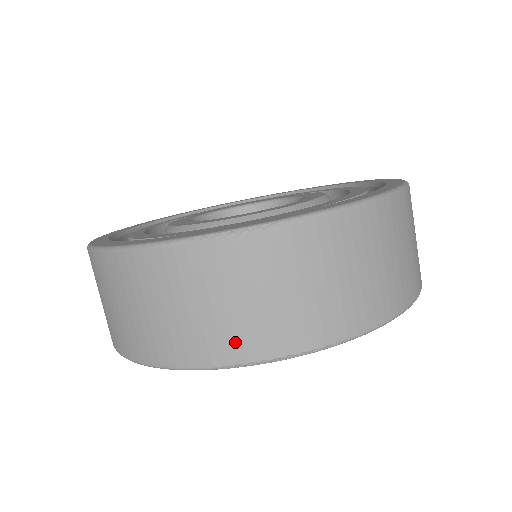
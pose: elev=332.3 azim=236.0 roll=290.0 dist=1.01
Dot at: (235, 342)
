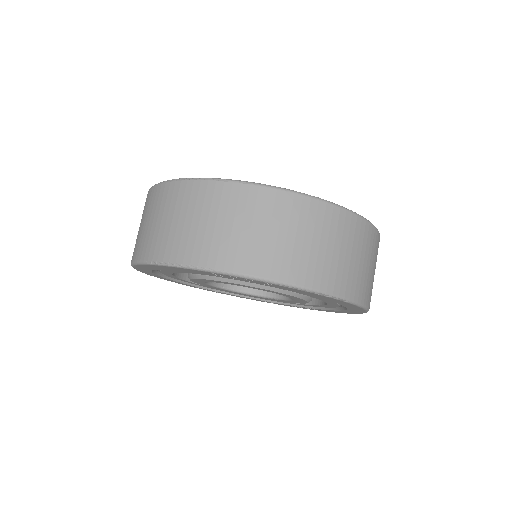
Dot at: (157, 246)
